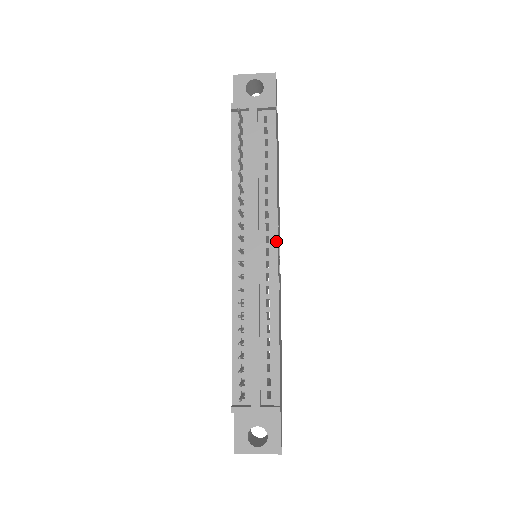
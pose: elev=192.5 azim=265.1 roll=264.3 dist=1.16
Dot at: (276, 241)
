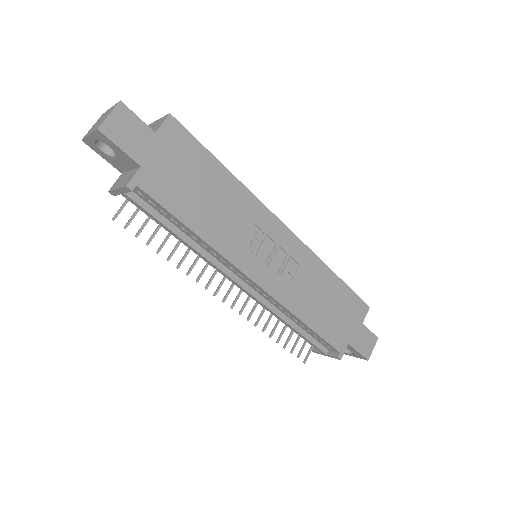
Dot at: (247, 277)
